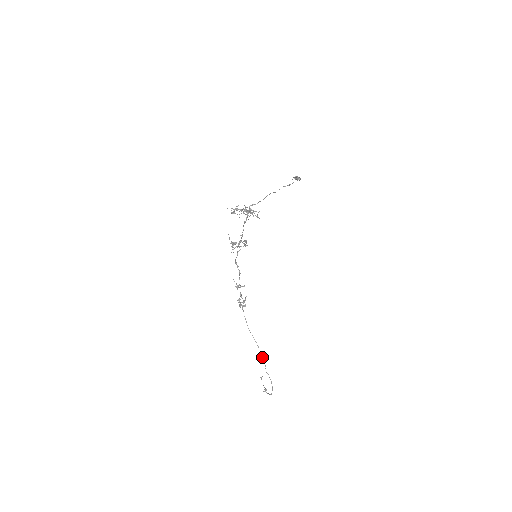
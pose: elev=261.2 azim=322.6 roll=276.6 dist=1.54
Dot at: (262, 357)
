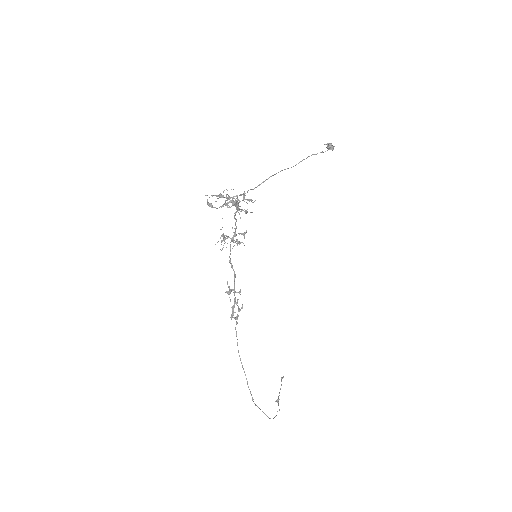
Dot at: occluded
